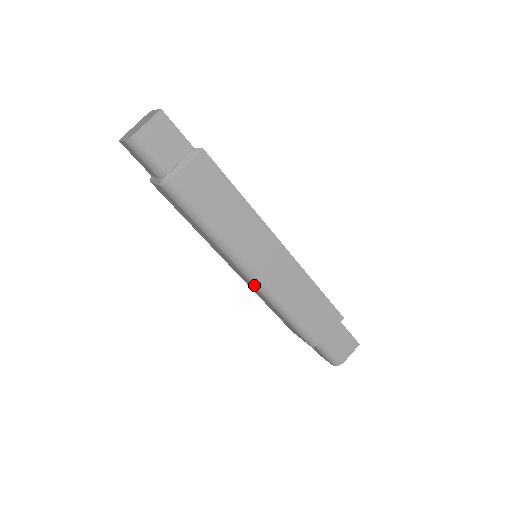
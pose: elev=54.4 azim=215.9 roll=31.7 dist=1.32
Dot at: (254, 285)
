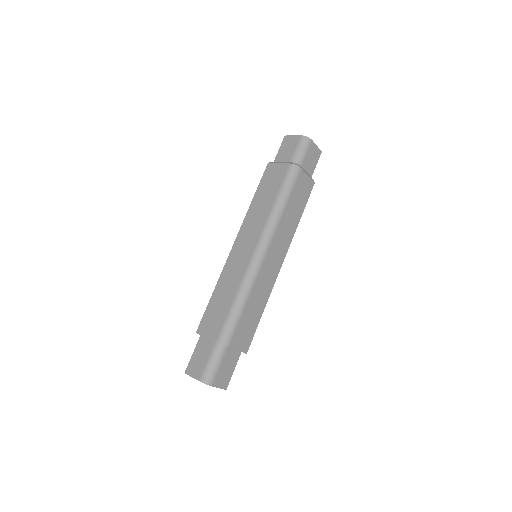
Dot at: (253, 259)
